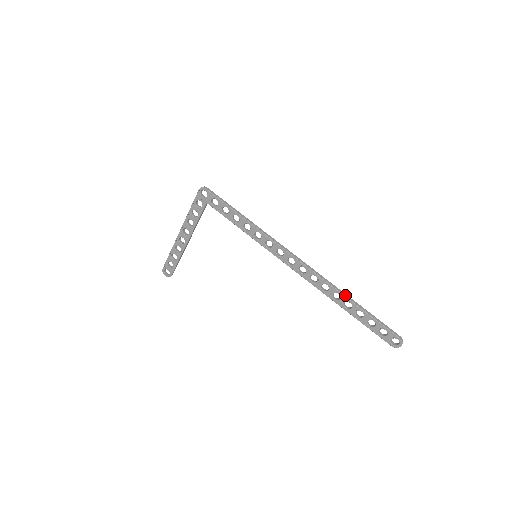
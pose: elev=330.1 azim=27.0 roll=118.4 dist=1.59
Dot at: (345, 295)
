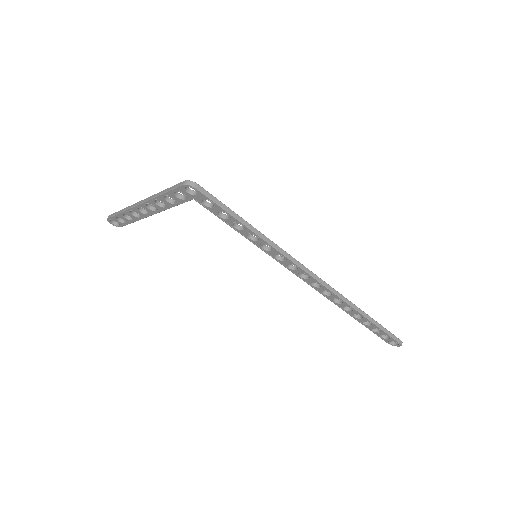
Dot at: (359, 311)
